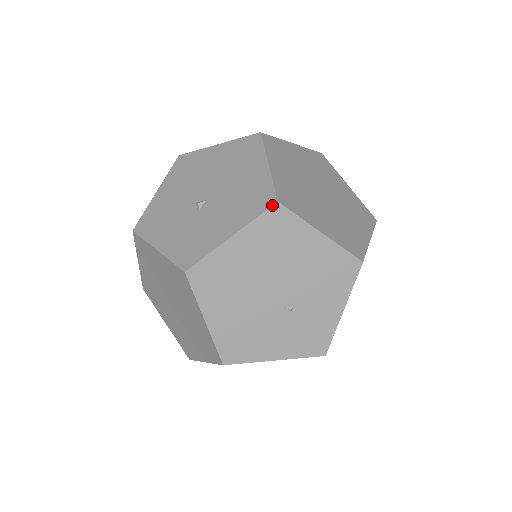
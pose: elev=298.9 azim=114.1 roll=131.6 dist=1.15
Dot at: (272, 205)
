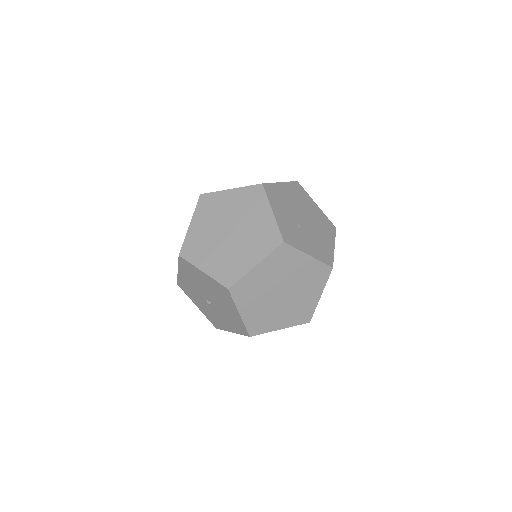
Dot at: occluded
